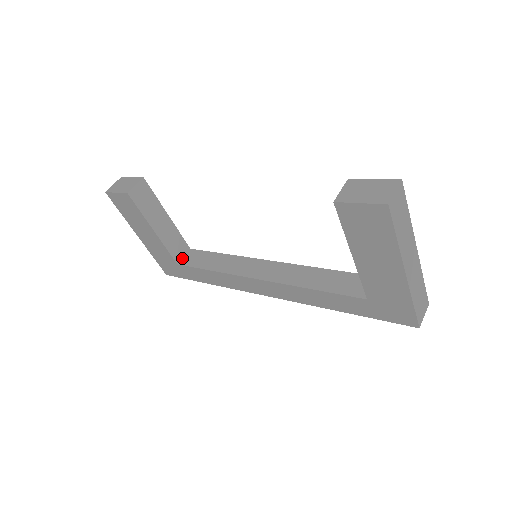
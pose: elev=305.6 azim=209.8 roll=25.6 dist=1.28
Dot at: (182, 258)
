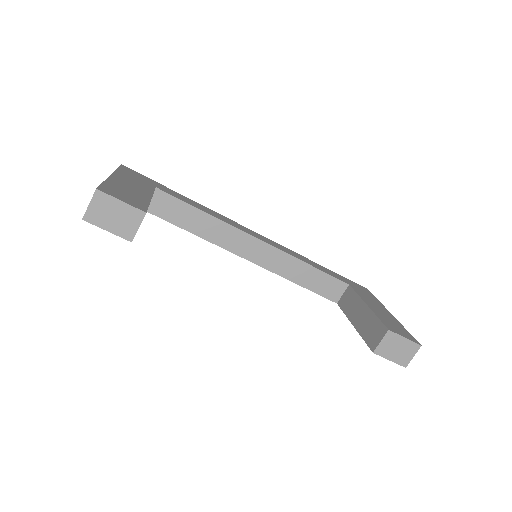
Dot at: occluded
